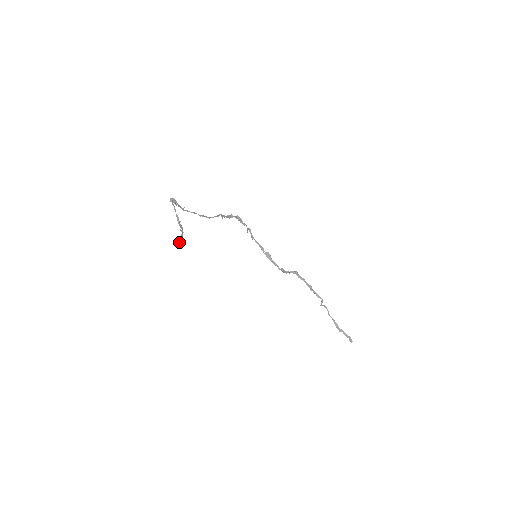
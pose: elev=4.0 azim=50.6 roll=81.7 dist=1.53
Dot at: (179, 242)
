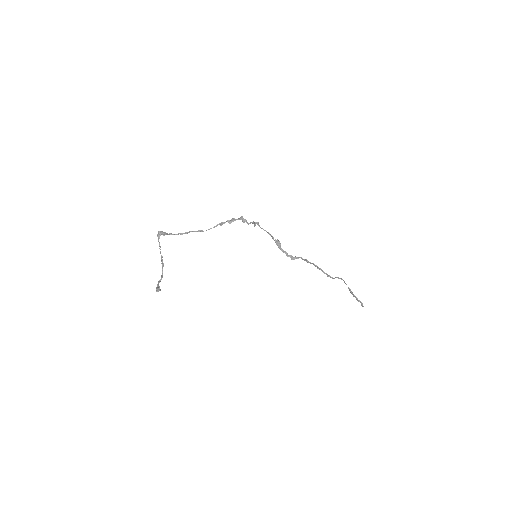
Dot at: (157, 288)
